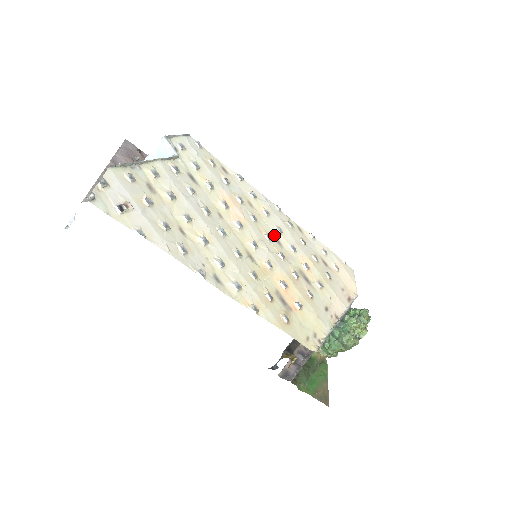
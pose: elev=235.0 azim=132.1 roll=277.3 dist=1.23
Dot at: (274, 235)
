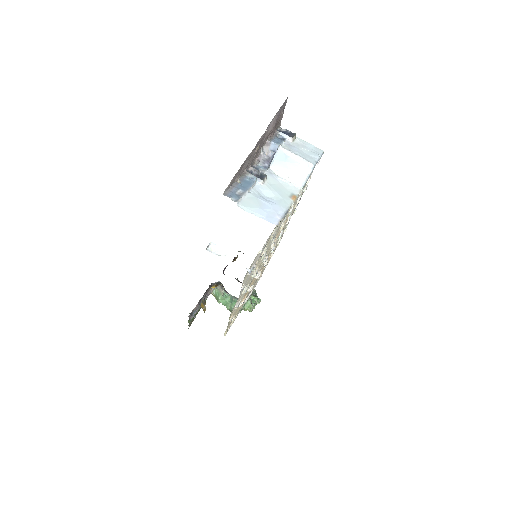
Dot at: occluded
